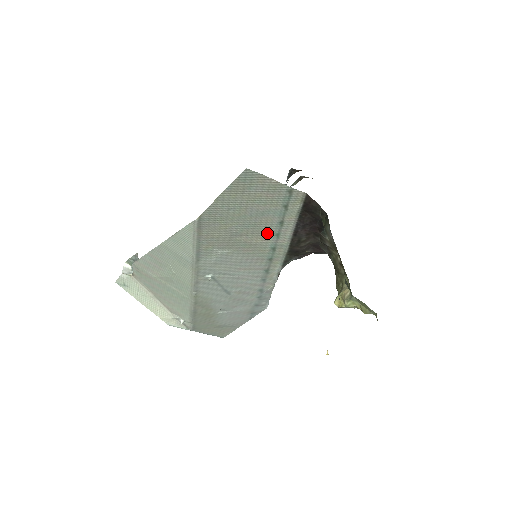
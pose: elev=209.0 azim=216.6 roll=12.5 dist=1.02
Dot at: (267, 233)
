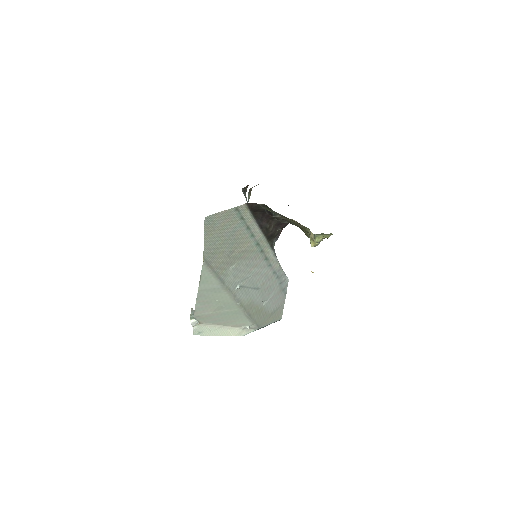
Dot at: (246, 239)
